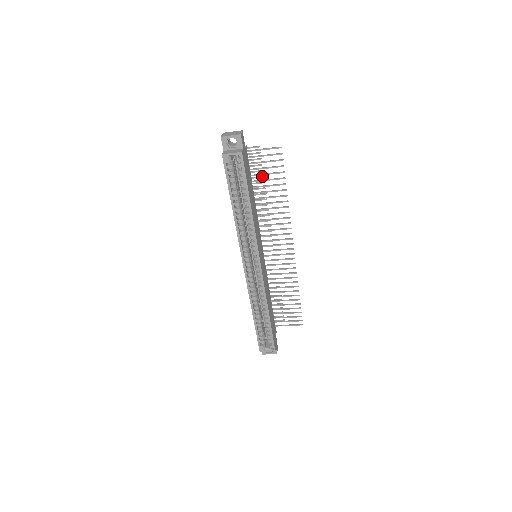
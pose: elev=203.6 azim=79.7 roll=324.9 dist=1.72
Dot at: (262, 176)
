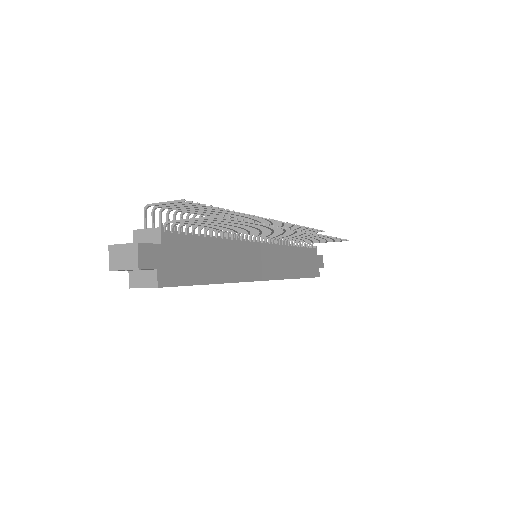
Dot at: (214, 209)
